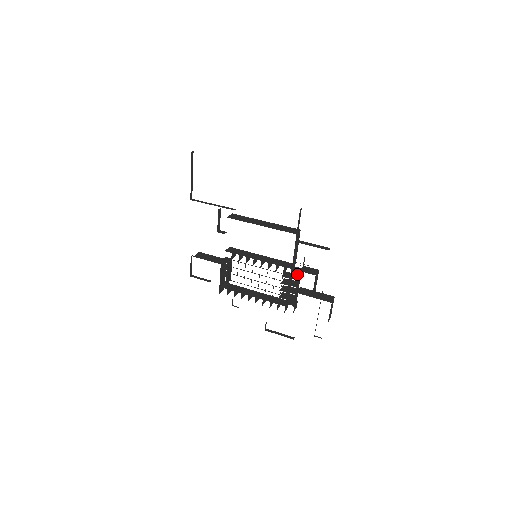
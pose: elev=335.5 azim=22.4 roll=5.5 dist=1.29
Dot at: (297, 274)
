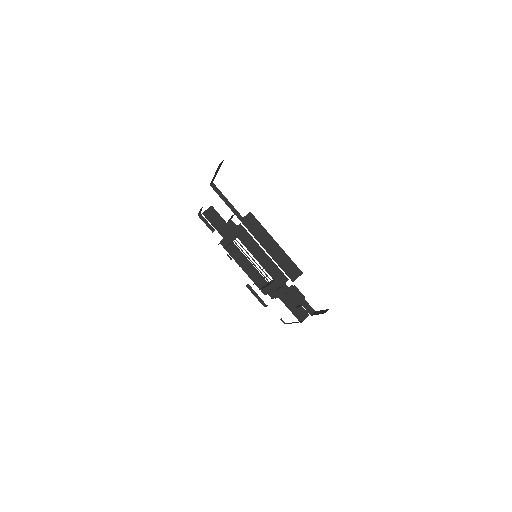
Dot at: occluded
